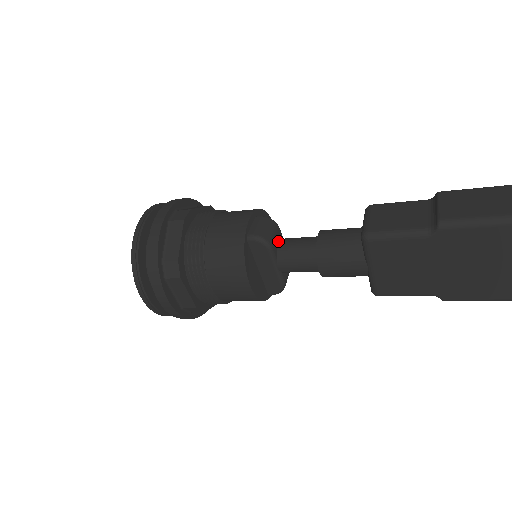
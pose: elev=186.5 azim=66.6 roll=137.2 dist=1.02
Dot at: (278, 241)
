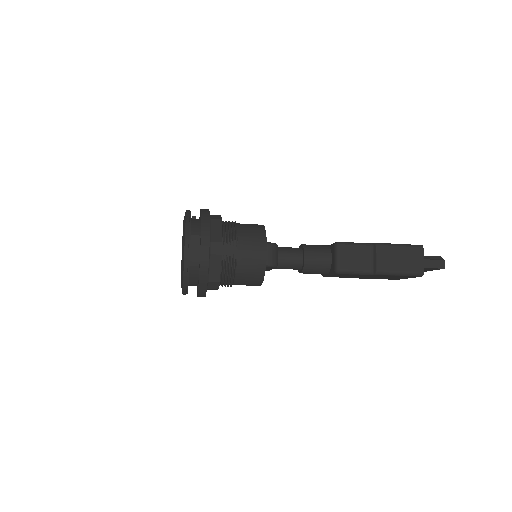
Dot at: occluded
